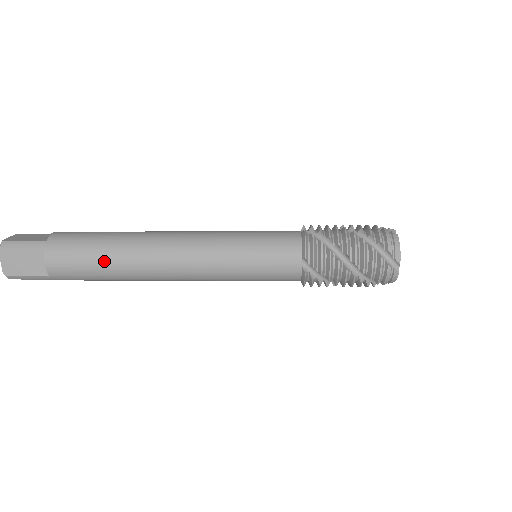
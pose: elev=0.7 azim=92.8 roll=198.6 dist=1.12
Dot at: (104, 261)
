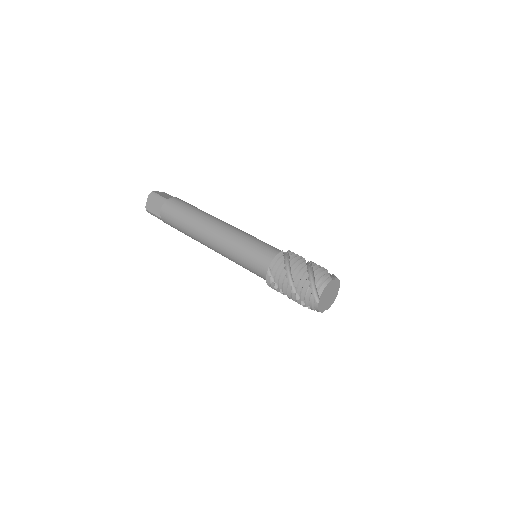
Dot at: occluded
